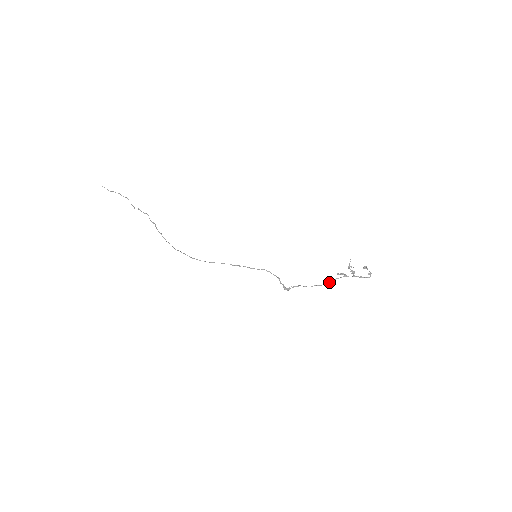
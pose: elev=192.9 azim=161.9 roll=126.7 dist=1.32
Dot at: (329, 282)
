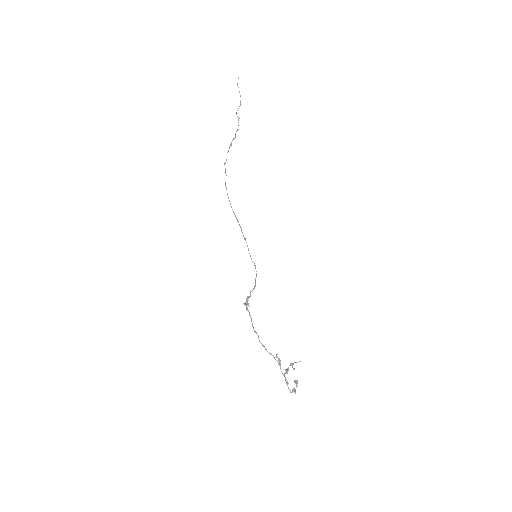
Dot at: (266, 349)
